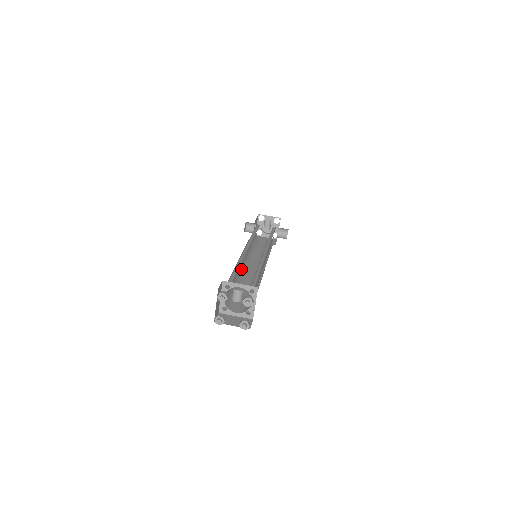
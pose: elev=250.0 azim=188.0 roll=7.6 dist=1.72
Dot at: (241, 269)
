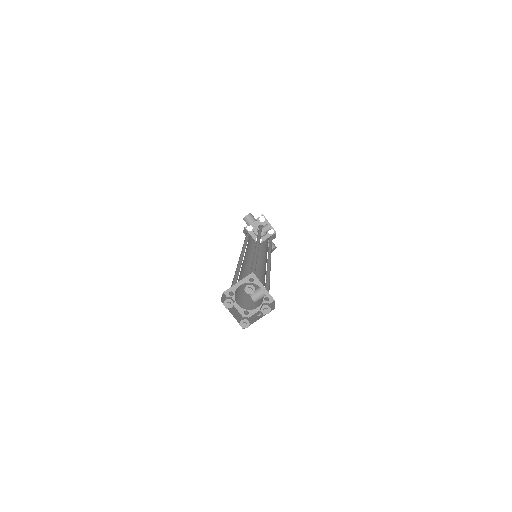
Dot at: occluded
